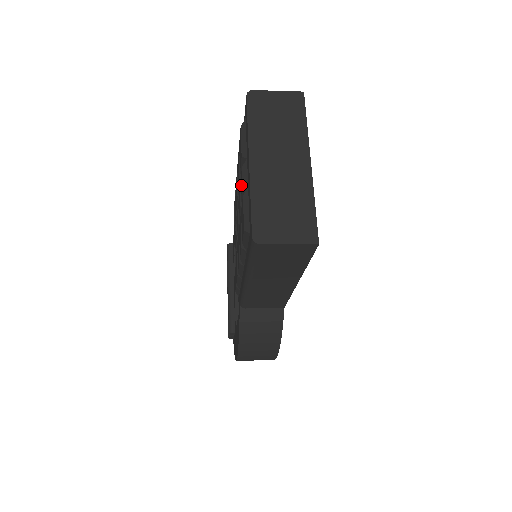
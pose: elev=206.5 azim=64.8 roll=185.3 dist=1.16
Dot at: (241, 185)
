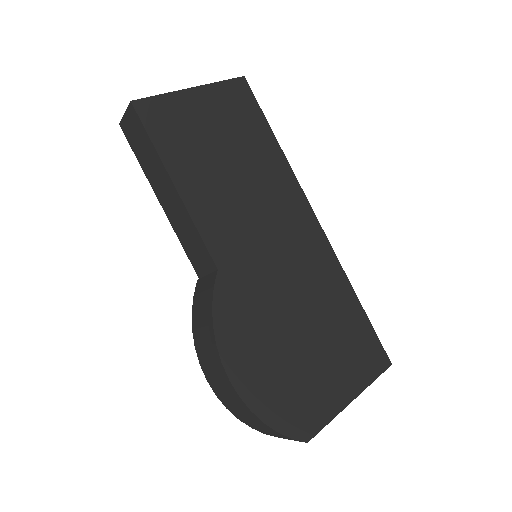
Dot at: occluded
